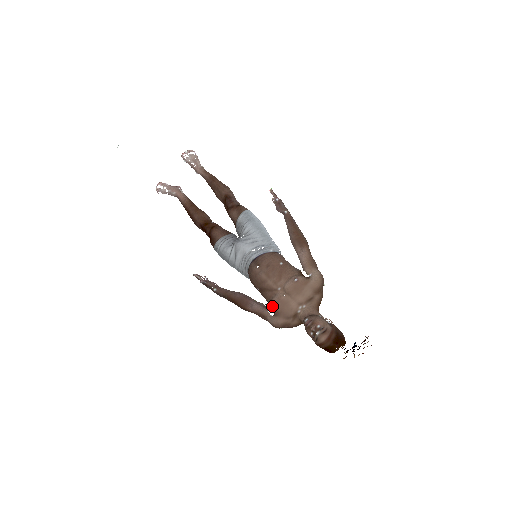
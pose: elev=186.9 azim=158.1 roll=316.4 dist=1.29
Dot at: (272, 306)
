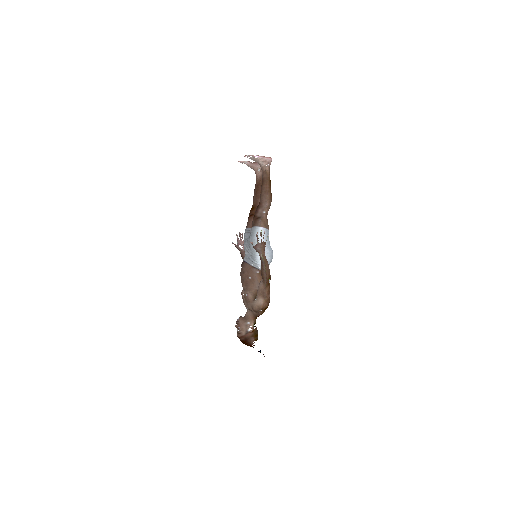
Dot at: occluded
